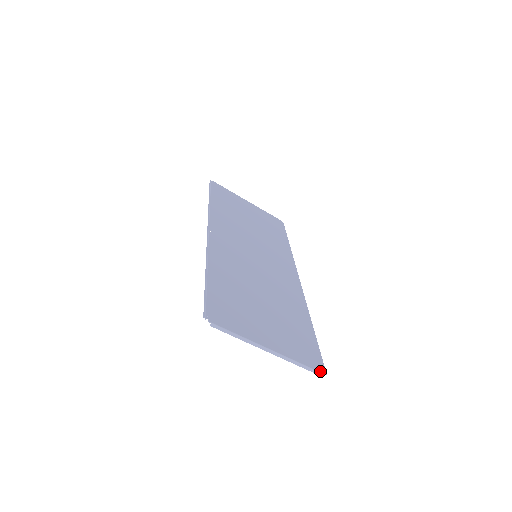
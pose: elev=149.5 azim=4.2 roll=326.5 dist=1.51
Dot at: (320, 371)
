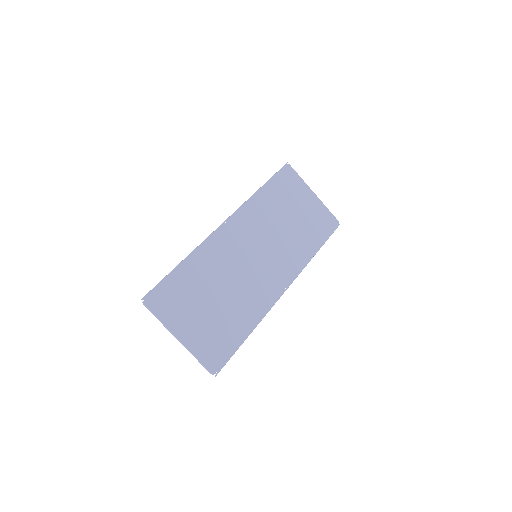
Dot at: (211, 371)
